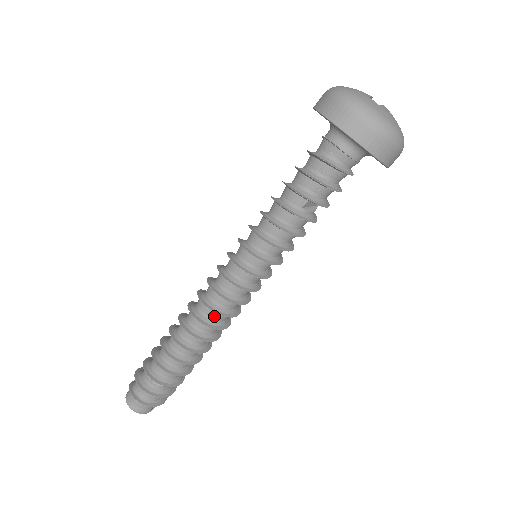
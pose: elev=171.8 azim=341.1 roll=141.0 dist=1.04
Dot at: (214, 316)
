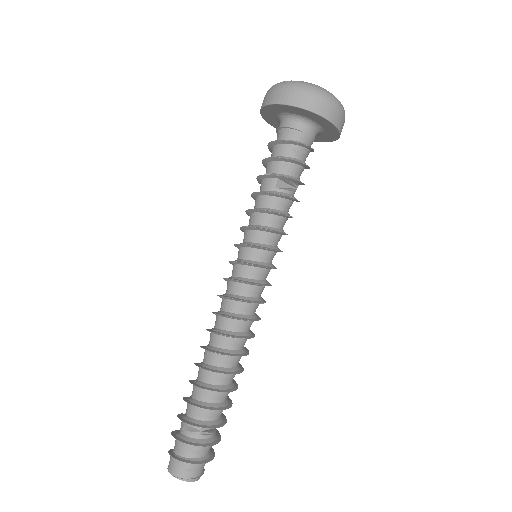
Dot at: (229, 325)
